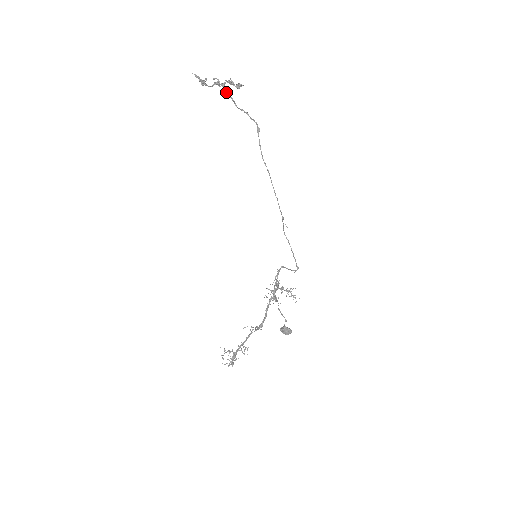
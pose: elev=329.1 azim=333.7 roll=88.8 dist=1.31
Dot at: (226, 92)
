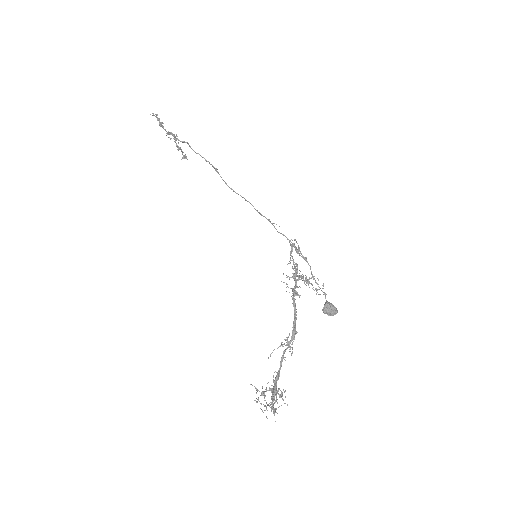
Dot at: occluded
